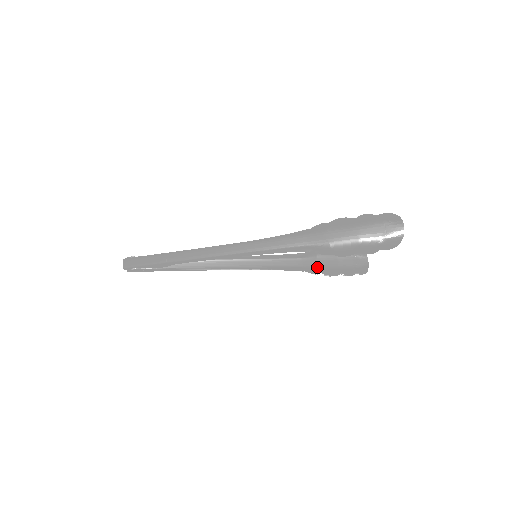
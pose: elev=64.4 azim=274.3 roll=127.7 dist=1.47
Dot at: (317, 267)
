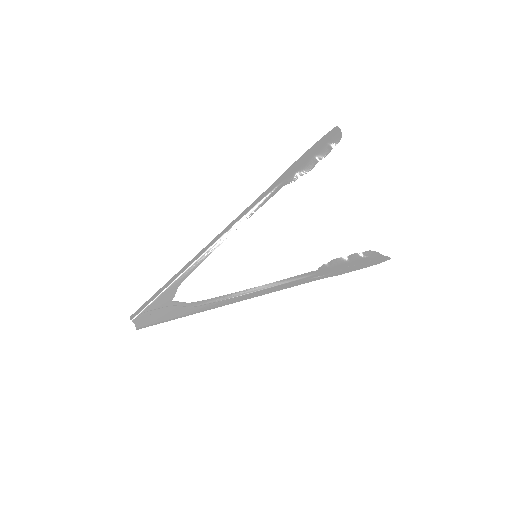
Dot at: occluded
